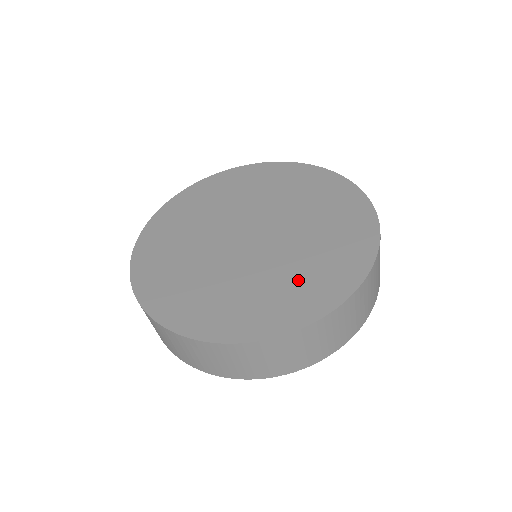
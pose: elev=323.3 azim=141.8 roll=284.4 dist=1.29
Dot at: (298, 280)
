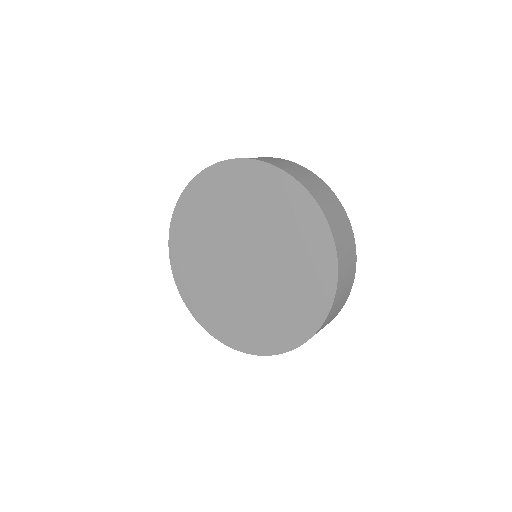
Dot at: (284, 310)
